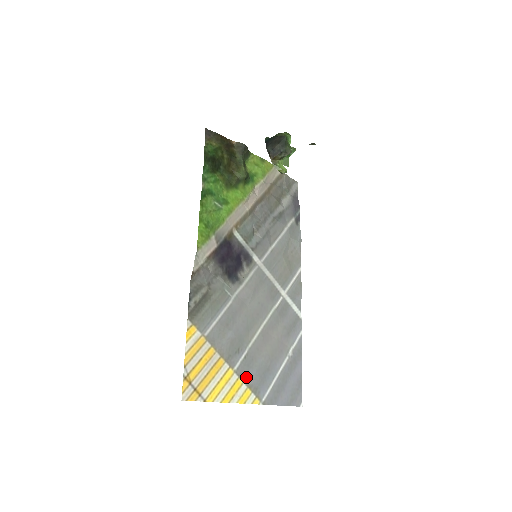
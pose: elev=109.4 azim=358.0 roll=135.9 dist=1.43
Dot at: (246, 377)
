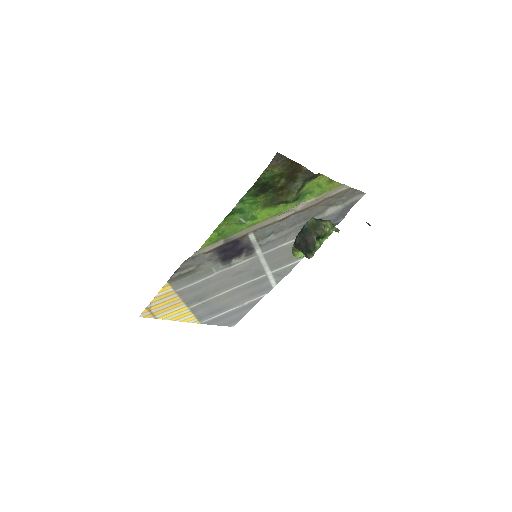
Dot at: (197, 311)
